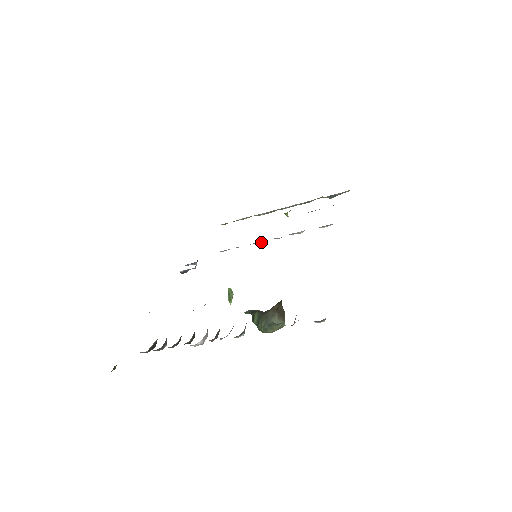
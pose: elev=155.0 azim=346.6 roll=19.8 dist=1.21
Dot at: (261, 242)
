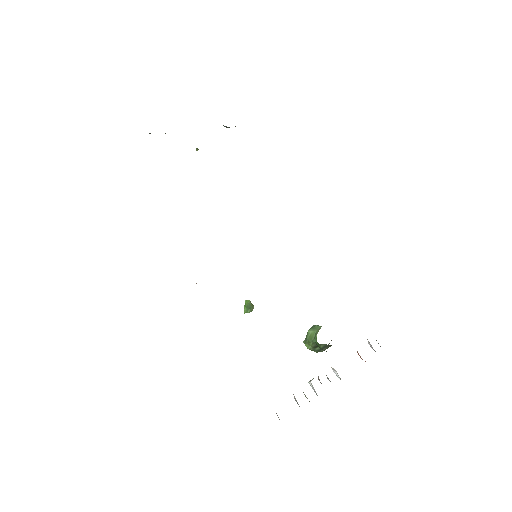
Dot at: occluded
